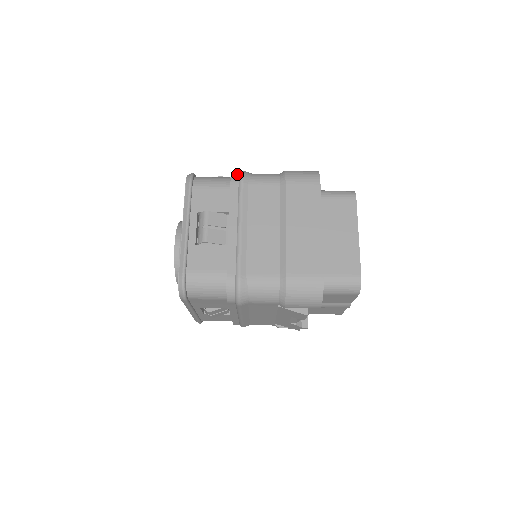
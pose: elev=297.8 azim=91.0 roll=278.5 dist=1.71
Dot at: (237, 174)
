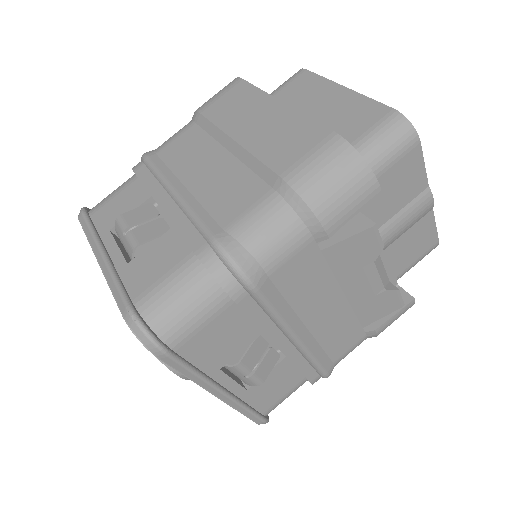
Dot at: occluded
